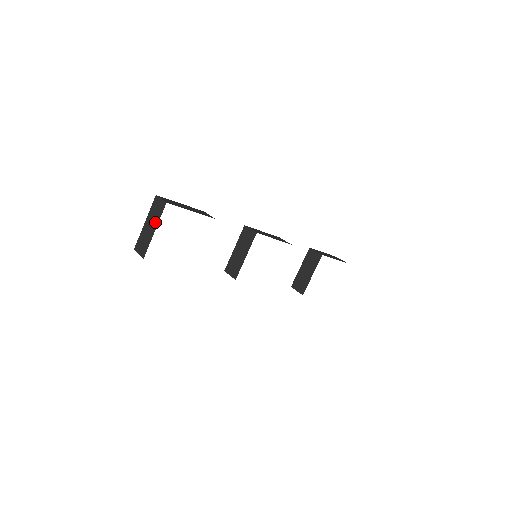
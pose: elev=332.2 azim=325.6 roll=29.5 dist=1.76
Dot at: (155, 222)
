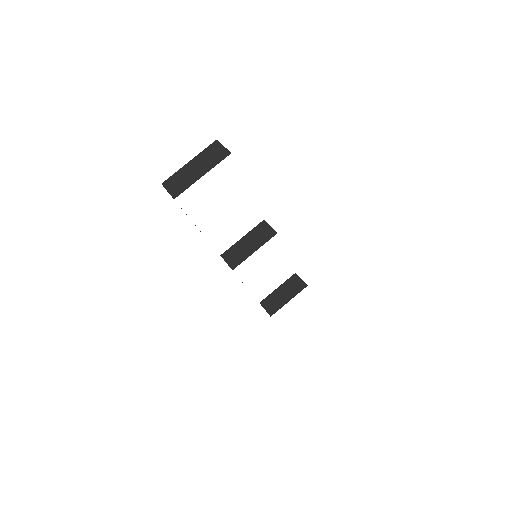
Dot at: (207, 167)
